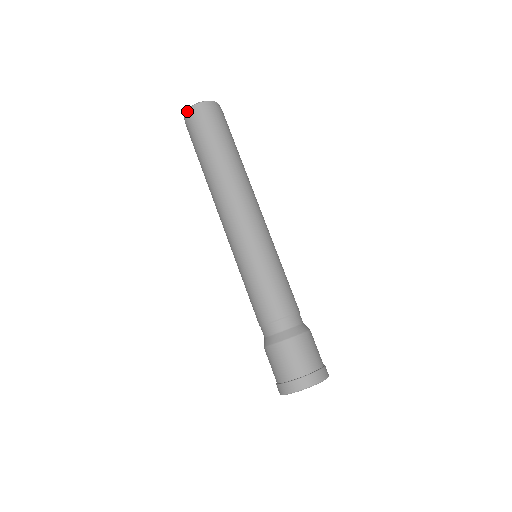
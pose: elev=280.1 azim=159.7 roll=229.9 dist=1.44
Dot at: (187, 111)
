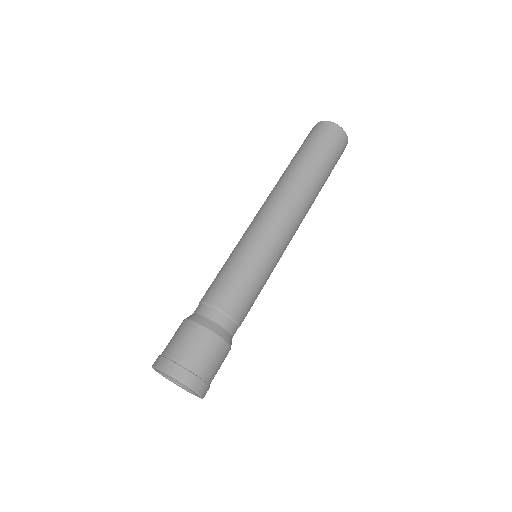
Dot at: (318, 122)
